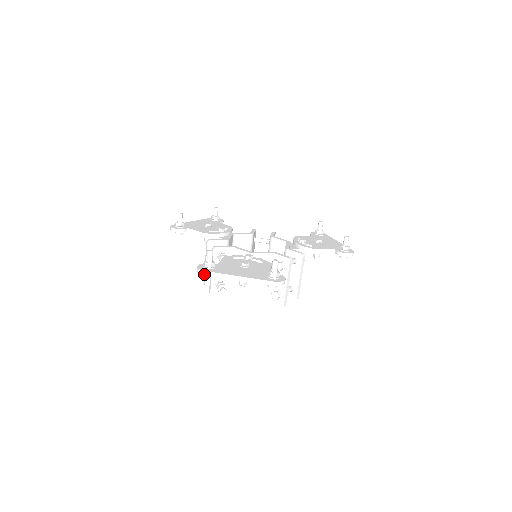
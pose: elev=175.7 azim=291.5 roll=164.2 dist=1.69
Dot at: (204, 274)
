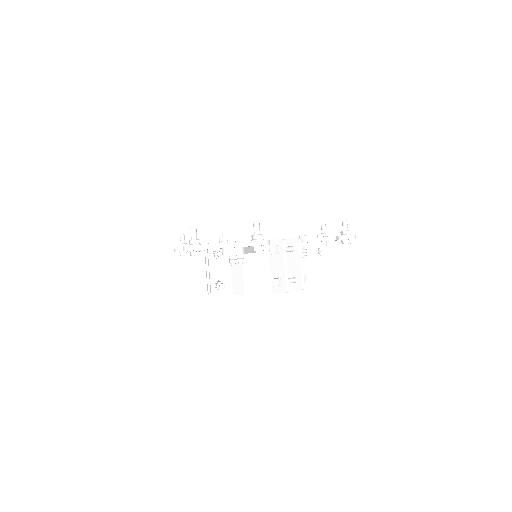
Dot at: (188, 249)
